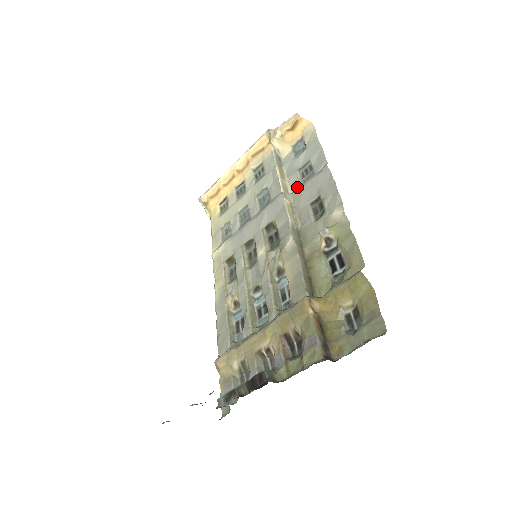
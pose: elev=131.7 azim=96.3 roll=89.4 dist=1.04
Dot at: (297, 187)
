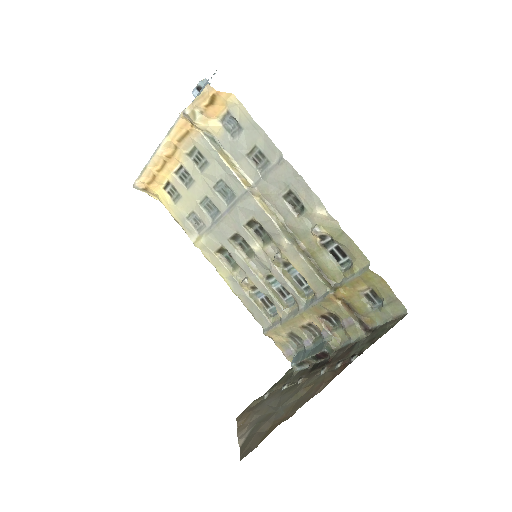
Dot at: (257, 177)
